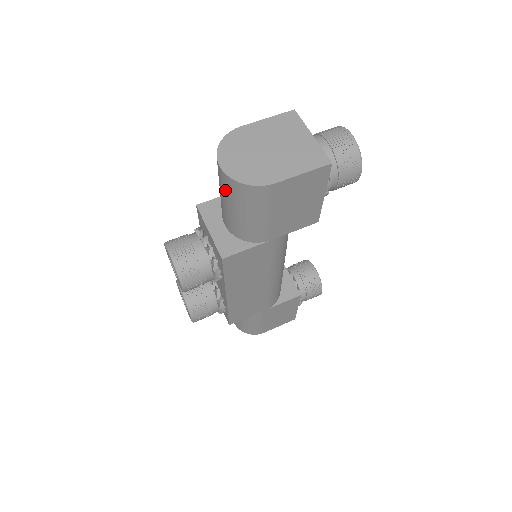
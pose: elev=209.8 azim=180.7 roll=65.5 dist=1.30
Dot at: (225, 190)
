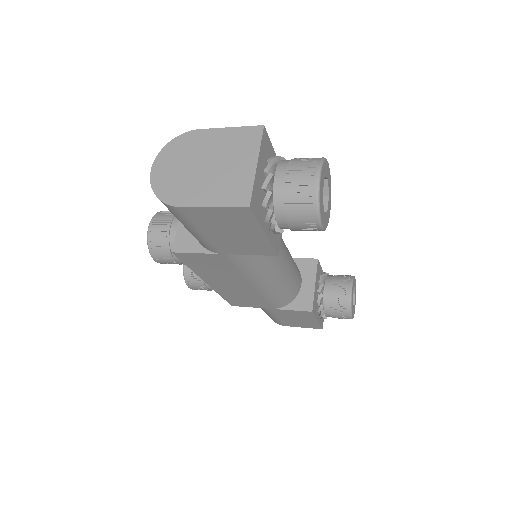
Dot at: occluded
